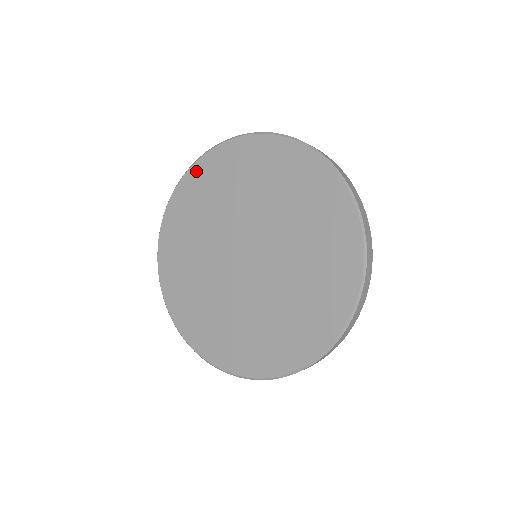
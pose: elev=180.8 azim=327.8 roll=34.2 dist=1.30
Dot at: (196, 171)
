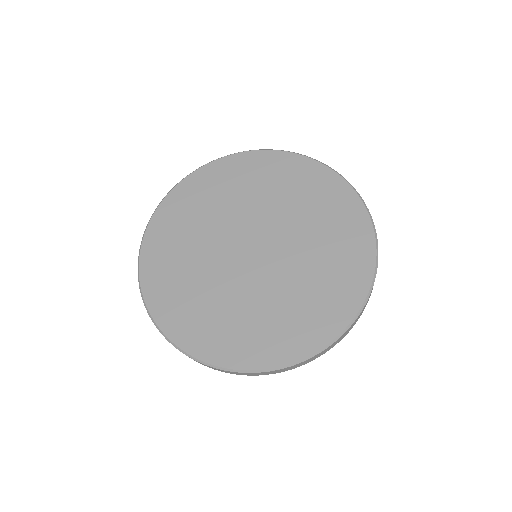
Dot at: (234, 160)
